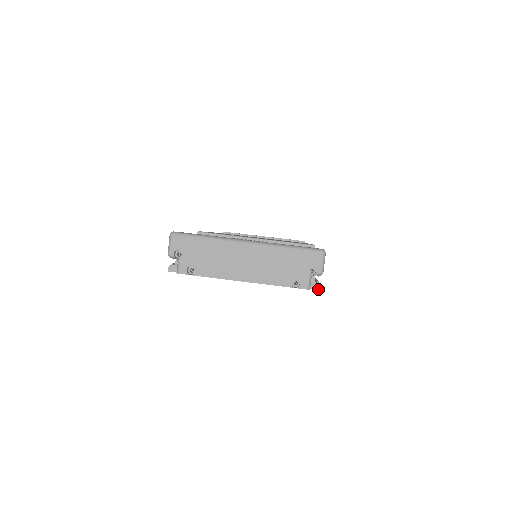
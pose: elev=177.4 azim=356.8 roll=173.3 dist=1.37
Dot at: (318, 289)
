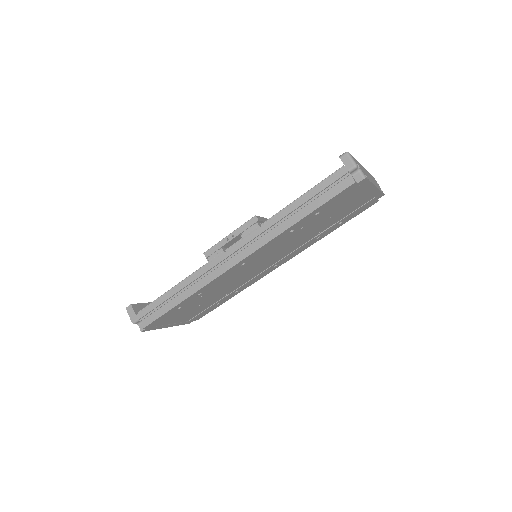
Dot at: (378, 200)
